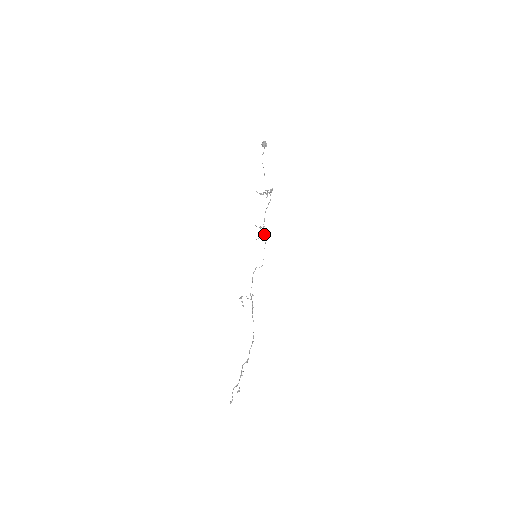
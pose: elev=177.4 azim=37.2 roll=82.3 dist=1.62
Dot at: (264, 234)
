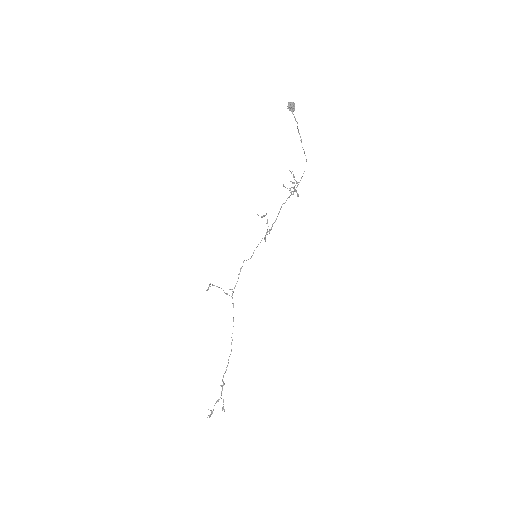
Dot at: (269, 229)
